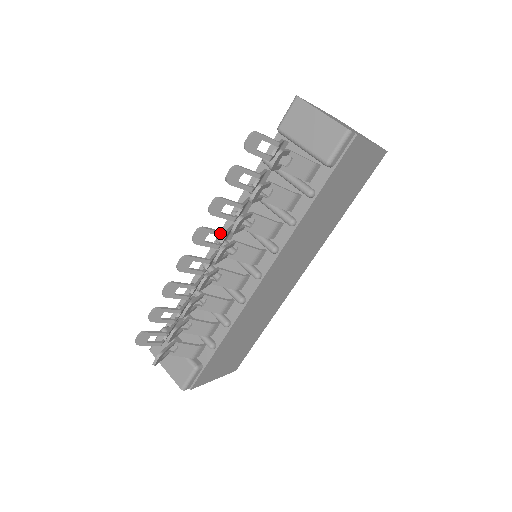
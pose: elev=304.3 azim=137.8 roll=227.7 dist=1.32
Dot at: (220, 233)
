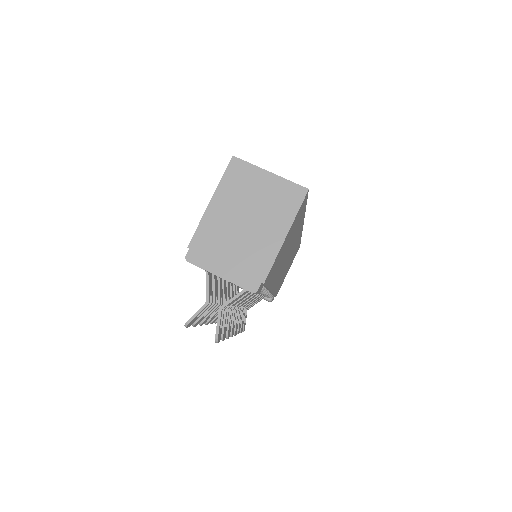
Dot at: occluded
